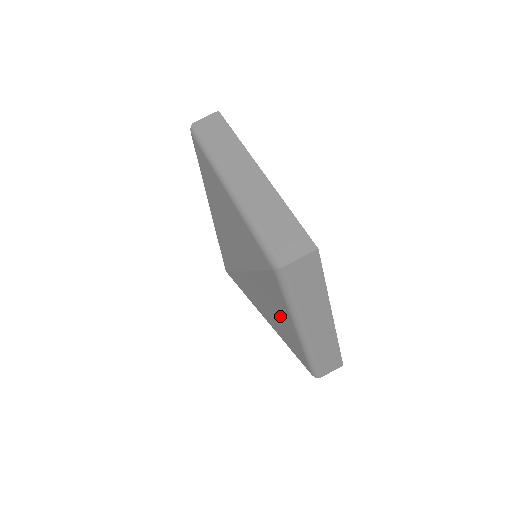
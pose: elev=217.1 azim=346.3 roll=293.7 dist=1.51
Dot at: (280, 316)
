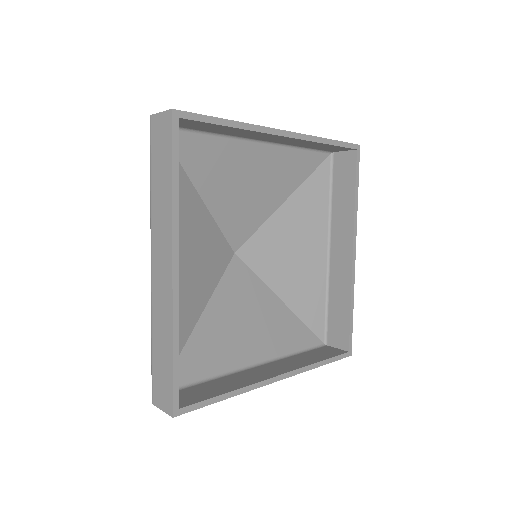
Dot at: occluded
